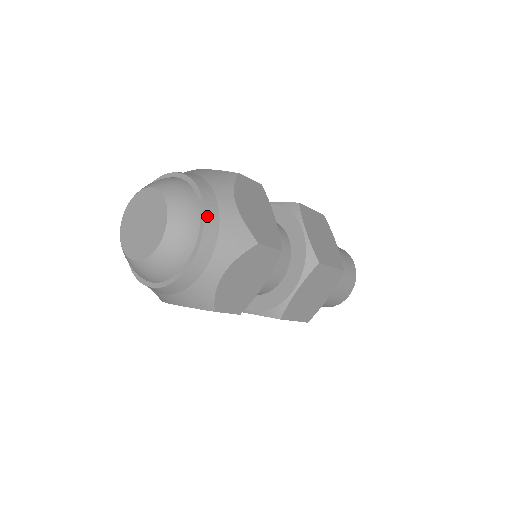
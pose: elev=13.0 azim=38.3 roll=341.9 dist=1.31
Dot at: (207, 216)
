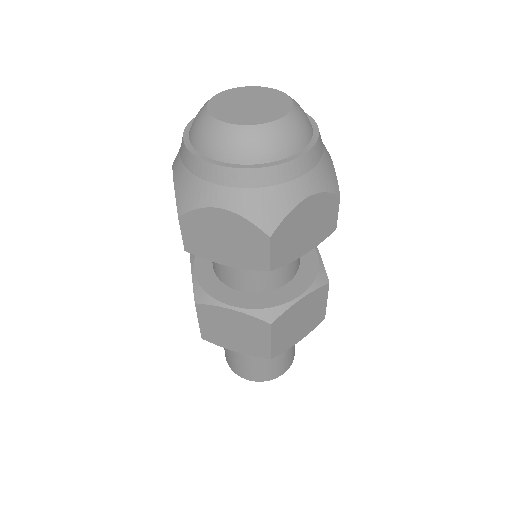
Dot at: (320, 135)
